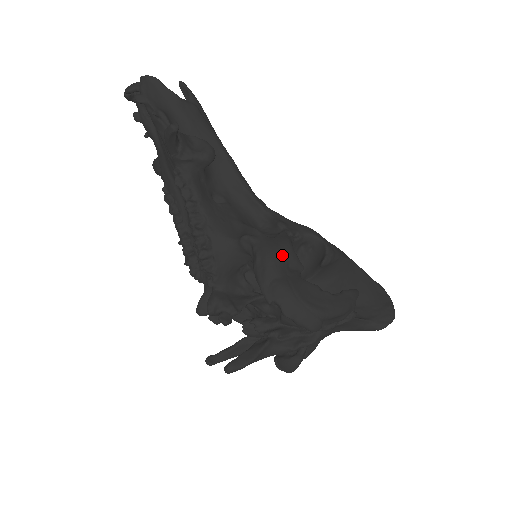
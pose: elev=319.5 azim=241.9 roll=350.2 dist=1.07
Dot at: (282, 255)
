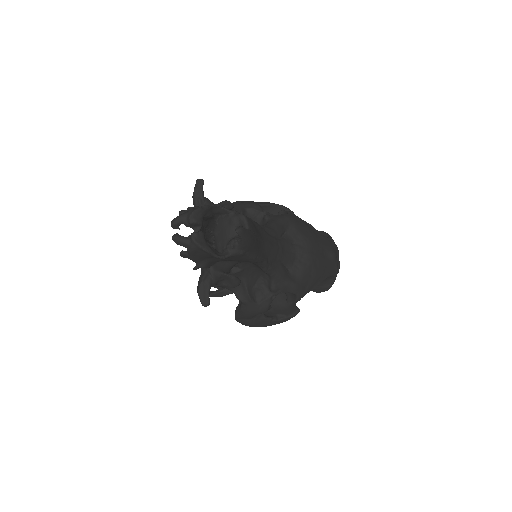
Dot at: occluded
